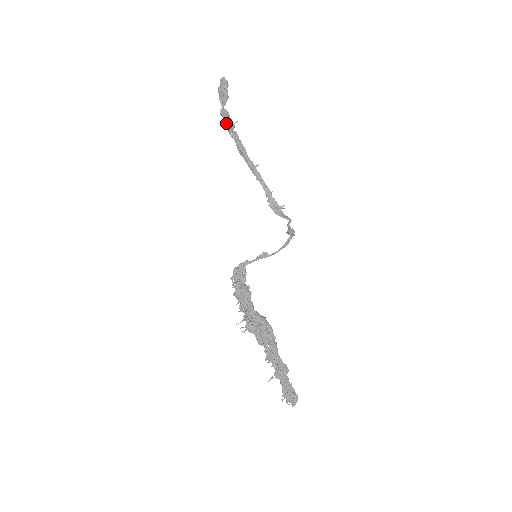
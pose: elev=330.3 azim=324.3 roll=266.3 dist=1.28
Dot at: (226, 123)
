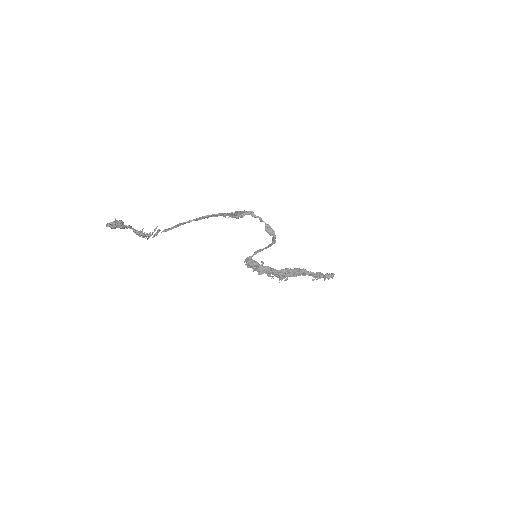
Dot at: occluded
